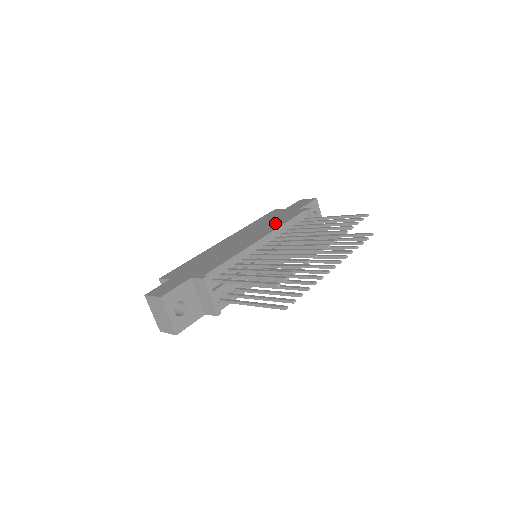
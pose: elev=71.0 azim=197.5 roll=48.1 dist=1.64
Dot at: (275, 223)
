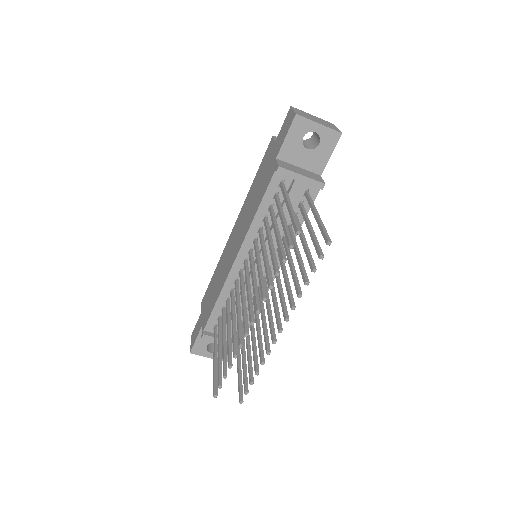
Dot at: (253, 207)
